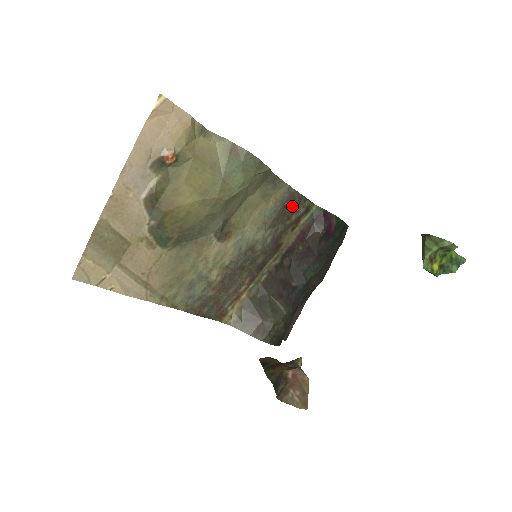
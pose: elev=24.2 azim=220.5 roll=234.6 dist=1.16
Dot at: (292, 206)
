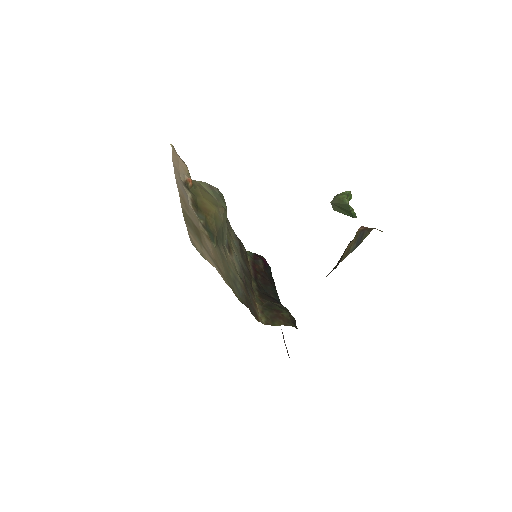
Dot at: occluded
